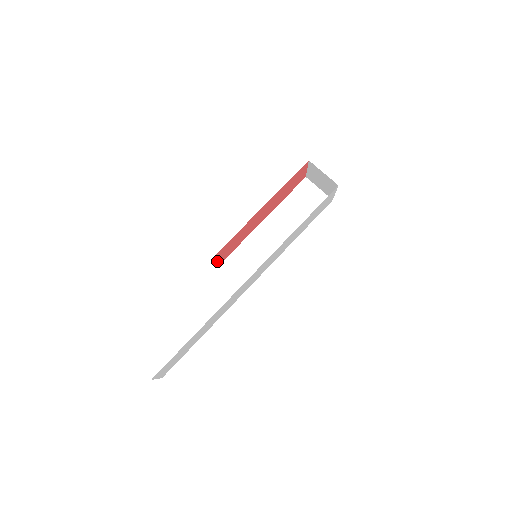
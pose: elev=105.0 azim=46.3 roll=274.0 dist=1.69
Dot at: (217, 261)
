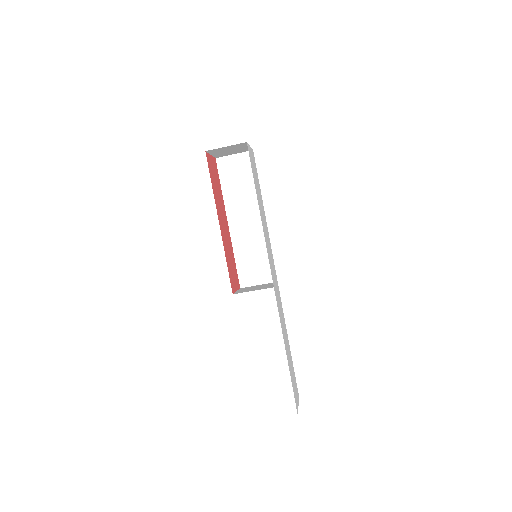
Dot at: occluded
